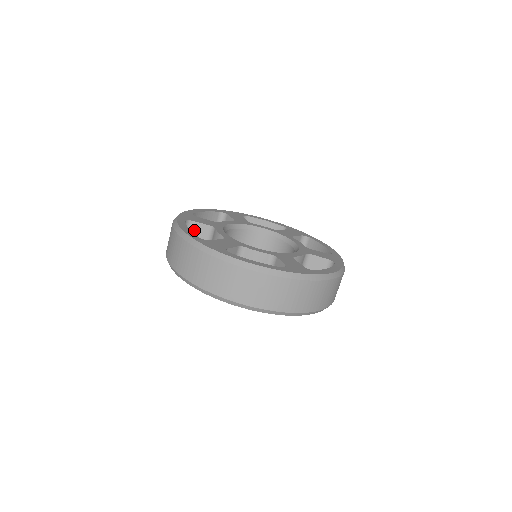
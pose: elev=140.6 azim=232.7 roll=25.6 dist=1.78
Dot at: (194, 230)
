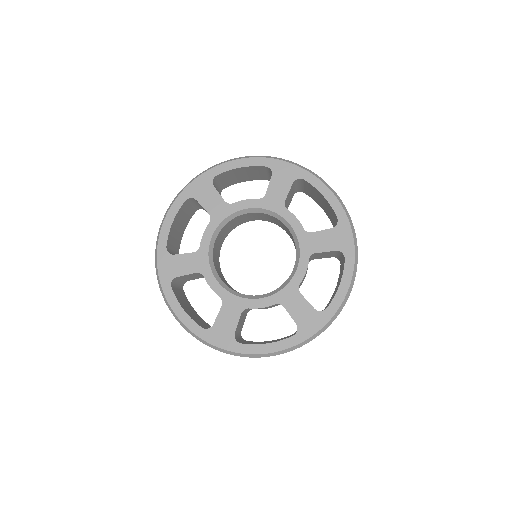
Dot at: (183, 277)
